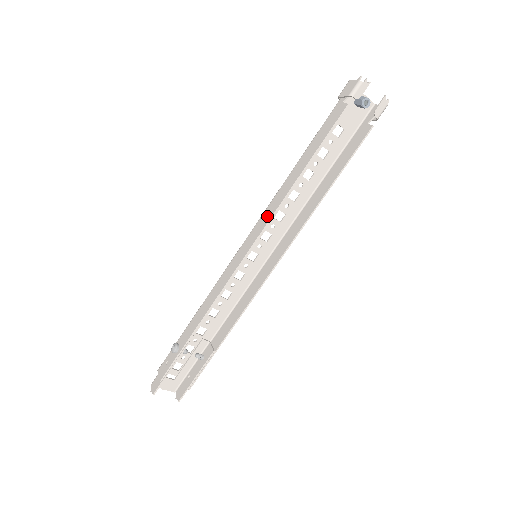
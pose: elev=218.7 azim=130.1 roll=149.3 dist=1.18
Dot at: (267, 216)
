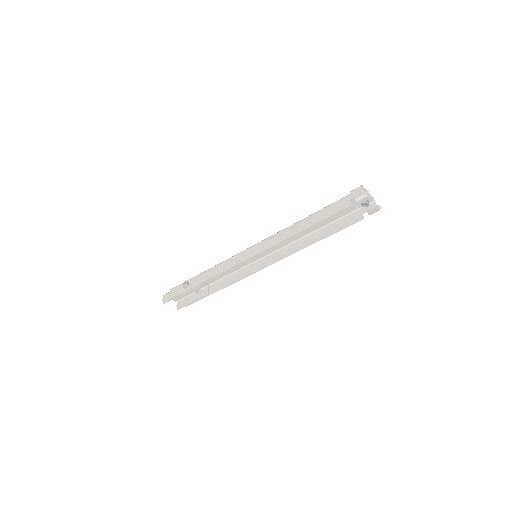
Dot at: (272, 242)
